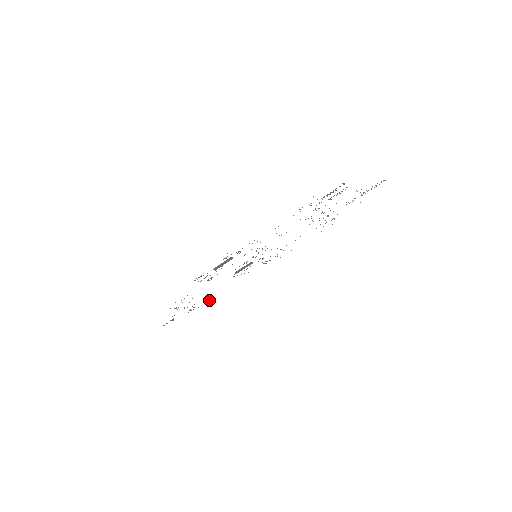
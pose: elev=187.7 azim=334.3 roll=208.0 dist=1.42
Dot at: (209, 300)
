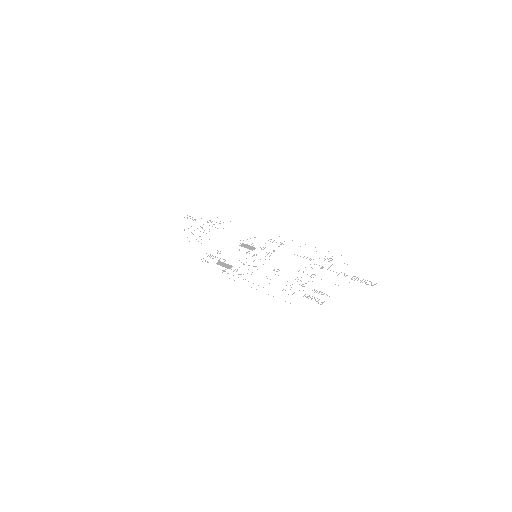
Dot at: occluded
